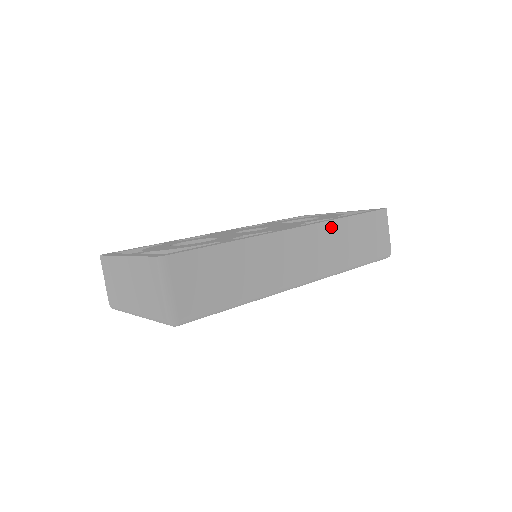
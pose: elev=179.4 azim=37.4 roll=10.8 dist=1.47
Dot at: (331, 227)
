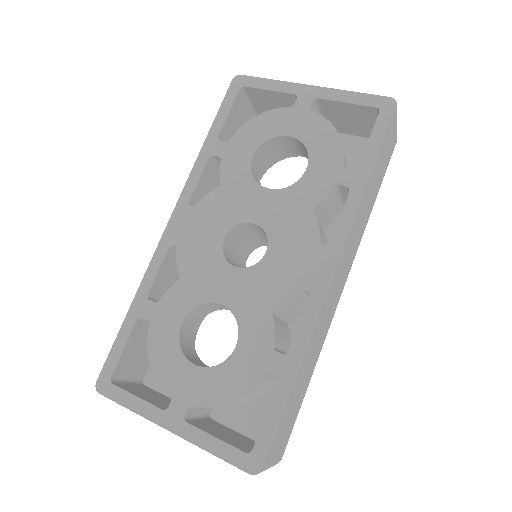
Dot at: (357, 219)
